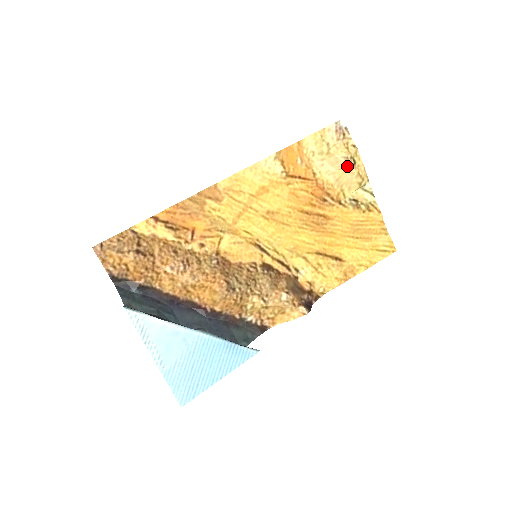
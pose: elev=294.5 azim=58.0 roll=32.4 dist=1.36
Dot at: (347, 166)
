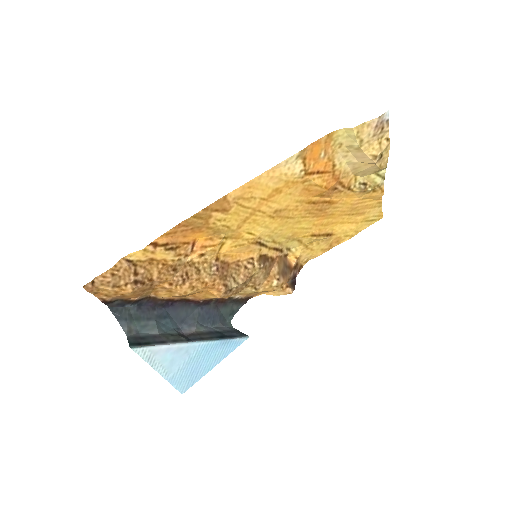
Dot at: (372, 163)
